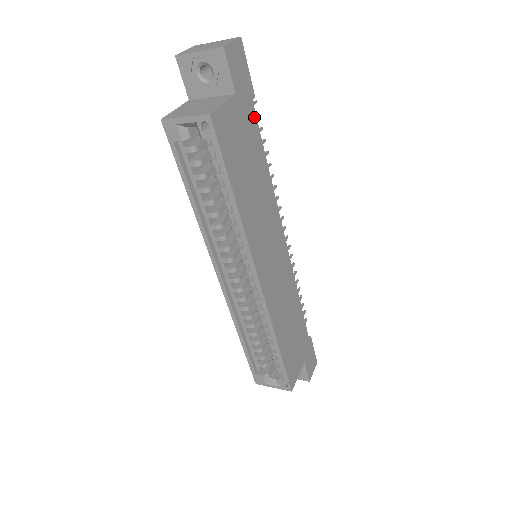
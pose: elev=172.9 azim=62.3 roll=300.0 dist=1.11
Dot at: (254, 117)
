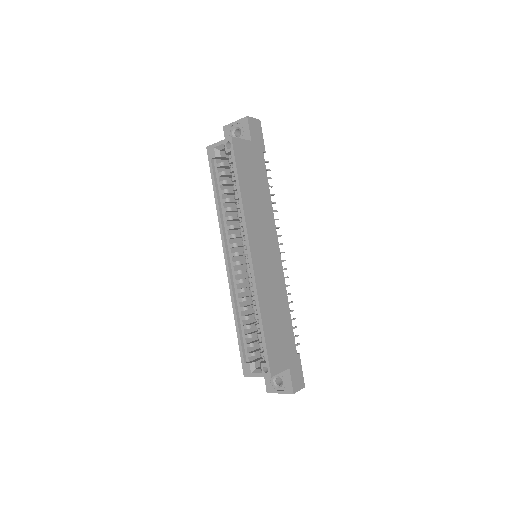
Dot at: (263, 161)
